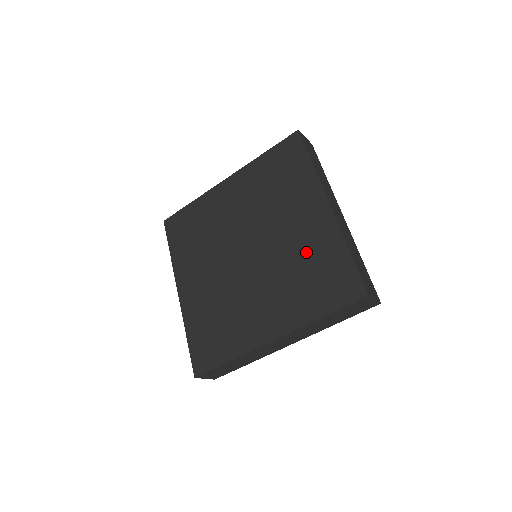
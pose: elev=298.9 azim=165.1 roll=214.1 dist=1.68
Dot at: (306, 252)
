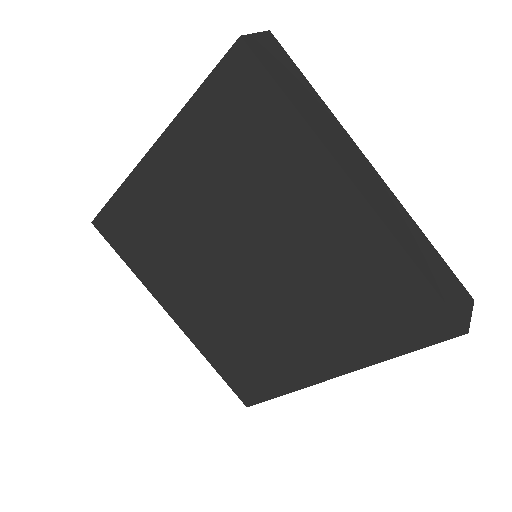
Dot at: (342, 270)
